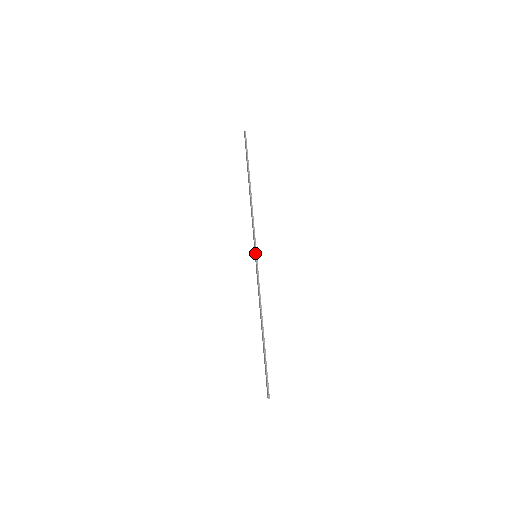
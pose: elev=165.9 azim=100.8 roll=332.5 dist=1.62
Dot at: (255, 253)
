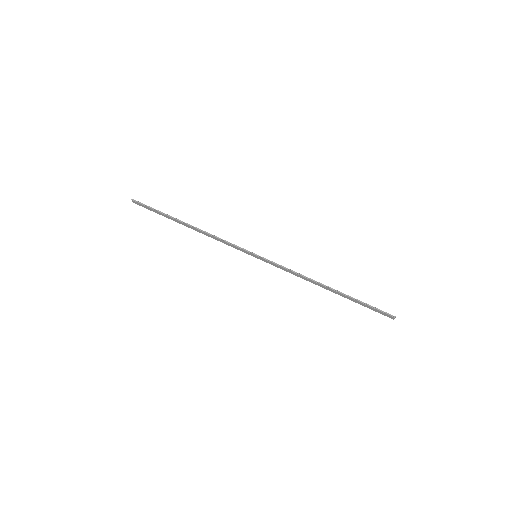
Dot at: (253, 255)
